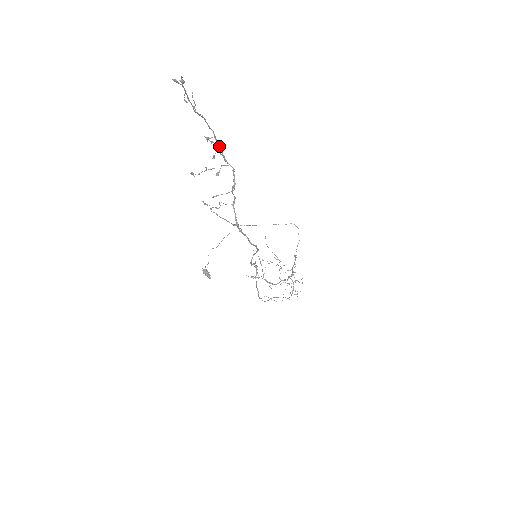
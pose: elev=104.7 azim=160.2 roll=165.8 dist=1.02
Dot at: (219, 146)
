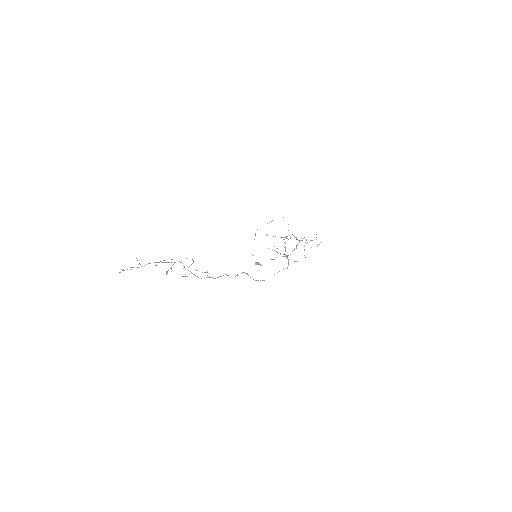
Dot at: (163, 262)
